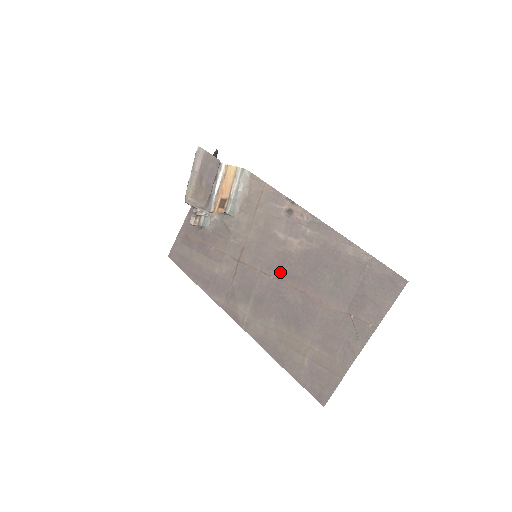
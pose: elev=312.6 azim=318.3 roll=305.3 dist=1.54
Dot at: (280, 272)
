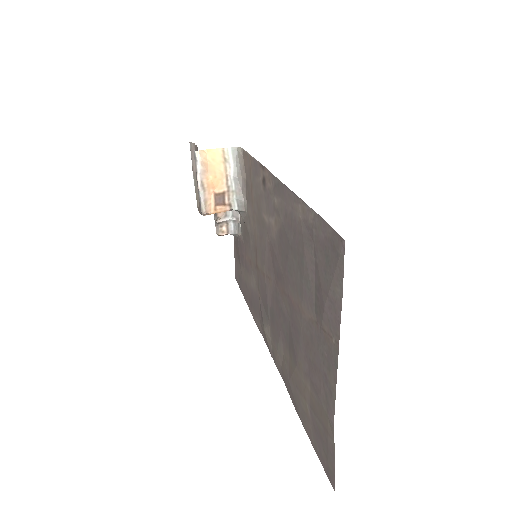
Dot at: (274, 272)
